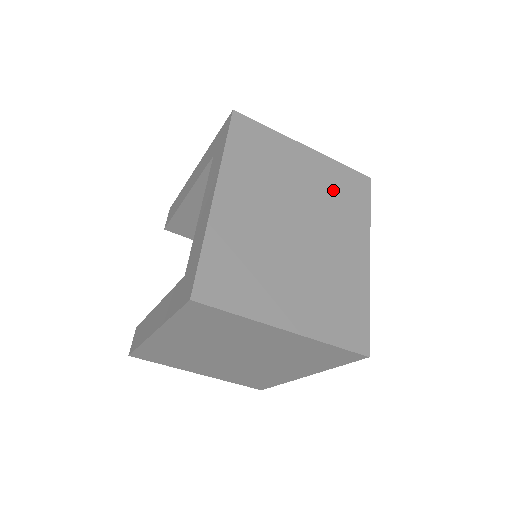
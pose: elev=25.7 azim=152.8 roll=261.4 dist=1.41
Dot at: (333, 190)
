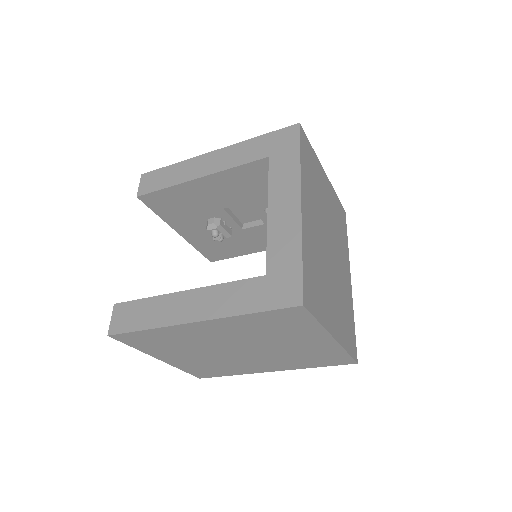
Dot at: (336, 217)
